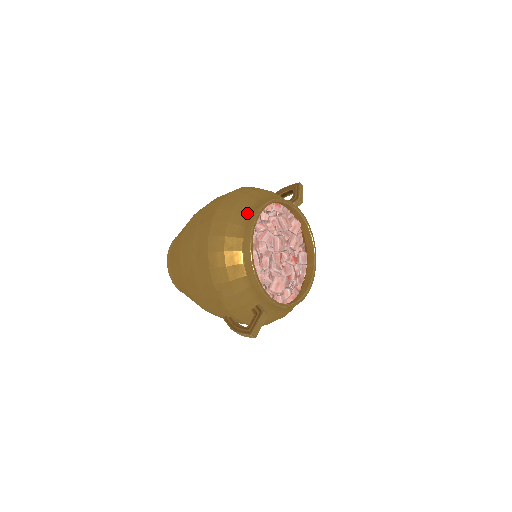
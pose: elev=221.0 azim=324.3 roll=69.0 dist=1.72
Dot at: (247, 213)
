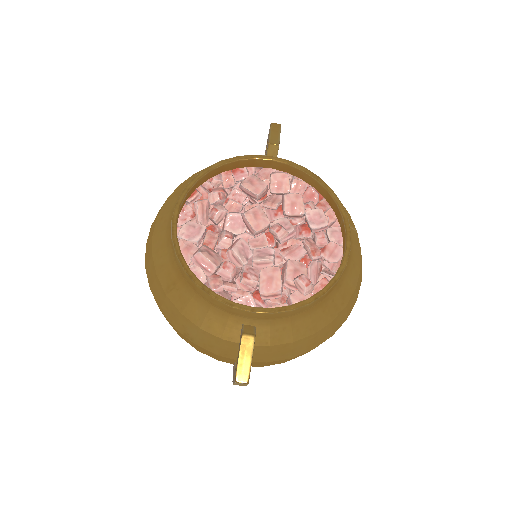
Dot at: (173, 208)
